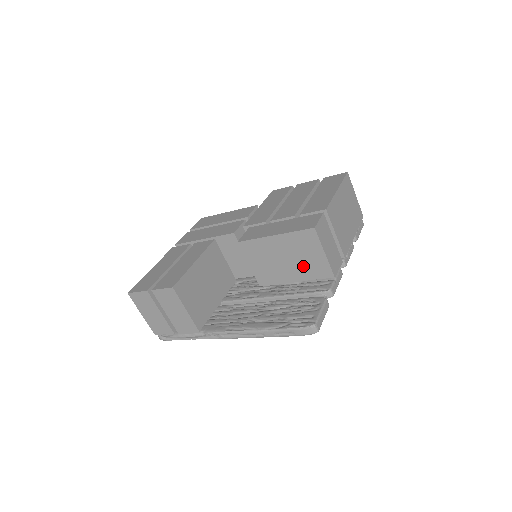
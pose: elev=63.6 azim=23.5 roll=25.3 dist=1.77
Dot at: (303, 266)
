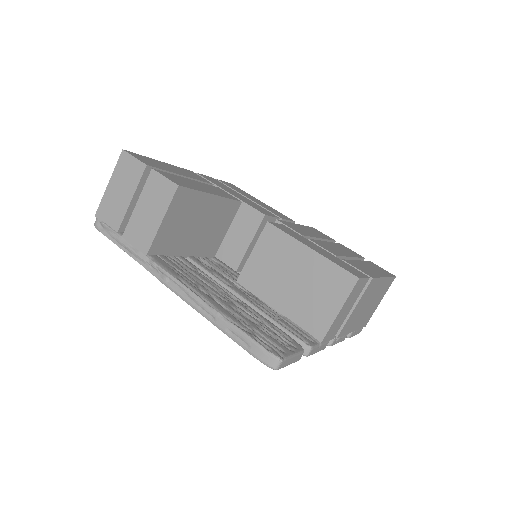
Dot at: (303, 303)
